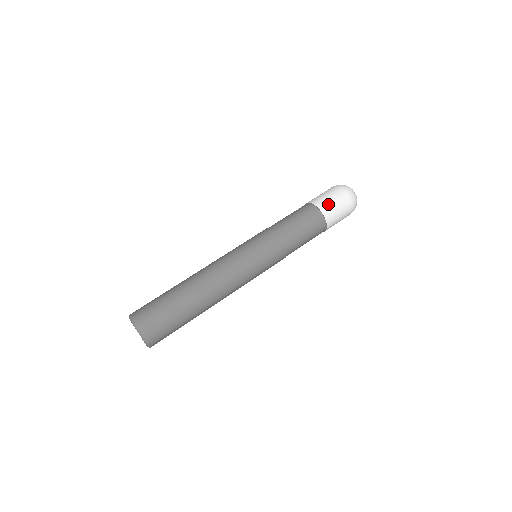
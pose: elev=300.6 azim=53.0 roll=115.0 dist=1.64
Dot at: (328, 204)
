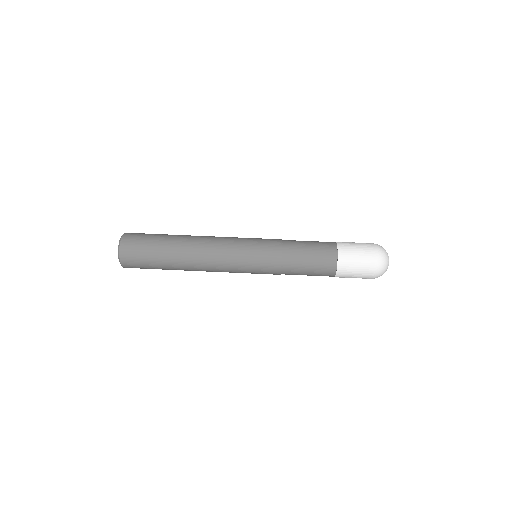
Dot at: (349, 244)
